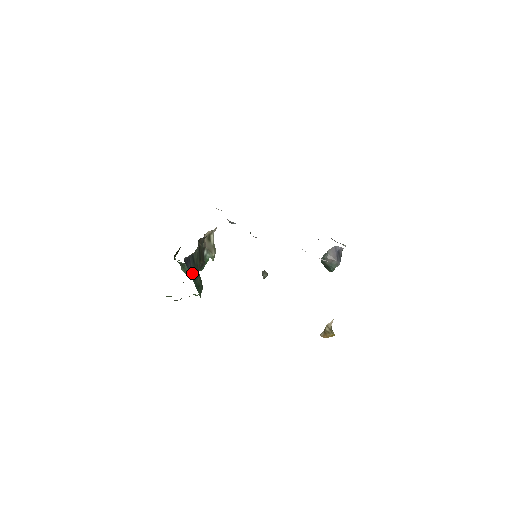
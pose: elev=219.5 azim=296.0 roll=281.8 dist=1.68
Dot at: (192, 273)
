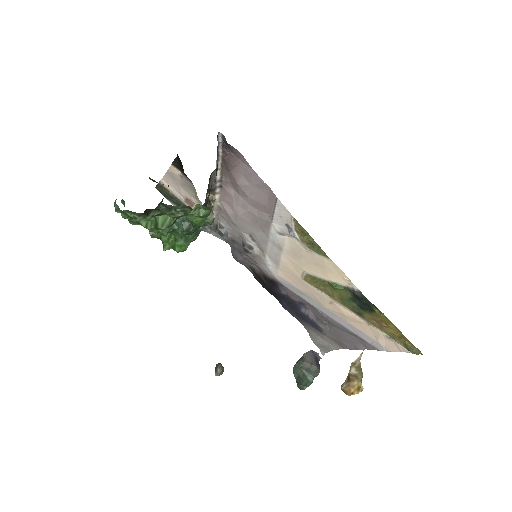
Dot at: occluded
